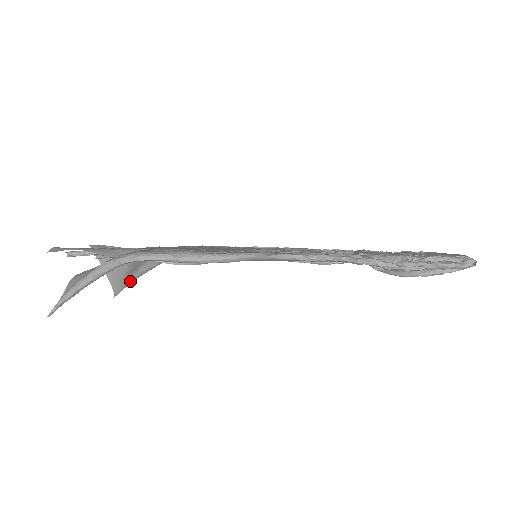
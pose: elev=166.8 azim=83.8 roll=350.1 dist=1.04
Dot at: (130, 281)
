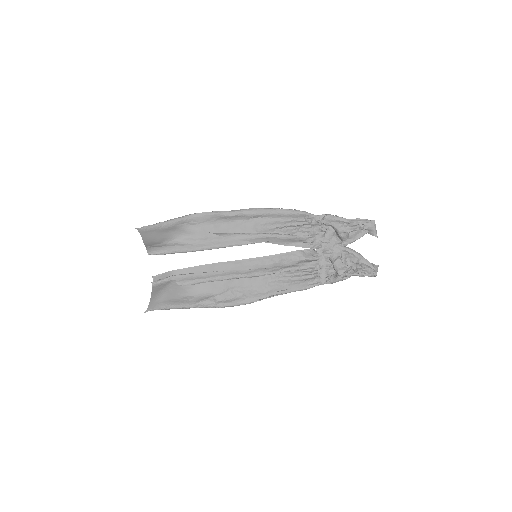
Dot at: (163, 305)
